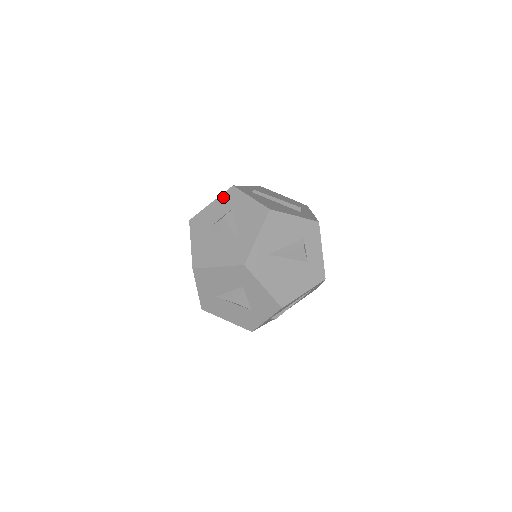
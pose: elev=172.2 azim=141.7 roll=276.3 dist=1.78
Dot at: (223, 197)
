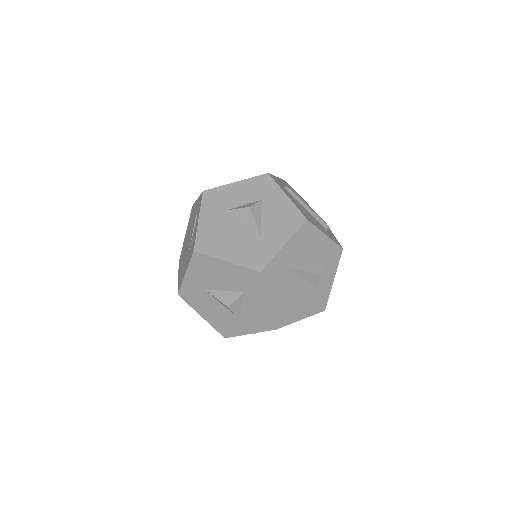
Dot at: (253, 181)
